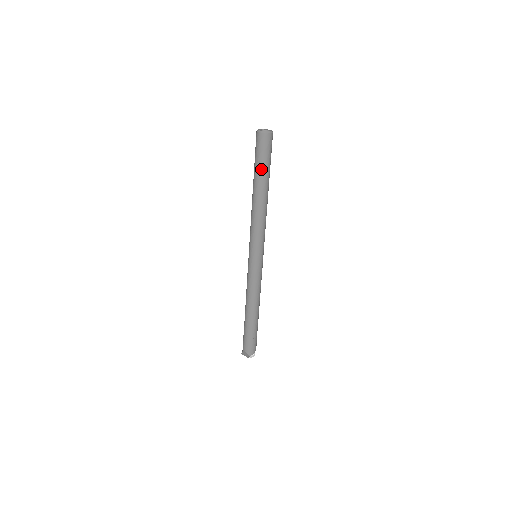
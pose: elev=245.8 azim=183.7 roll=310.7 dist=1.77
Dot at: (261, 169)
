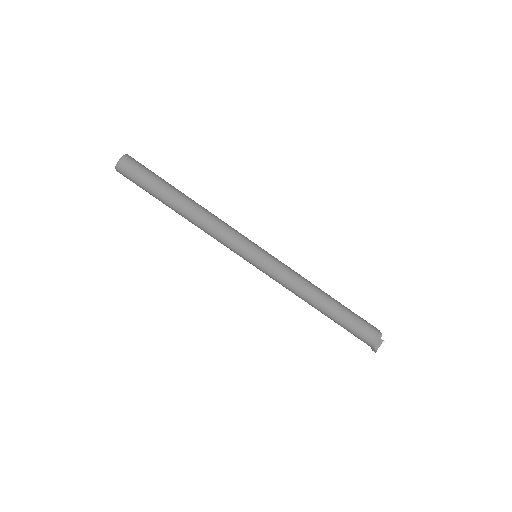
Dot at: (160, 183)
